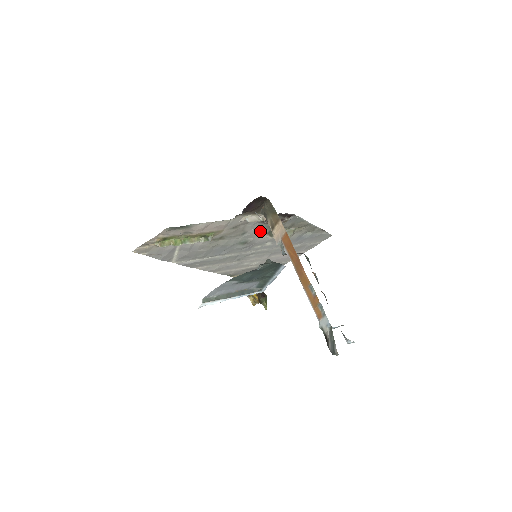
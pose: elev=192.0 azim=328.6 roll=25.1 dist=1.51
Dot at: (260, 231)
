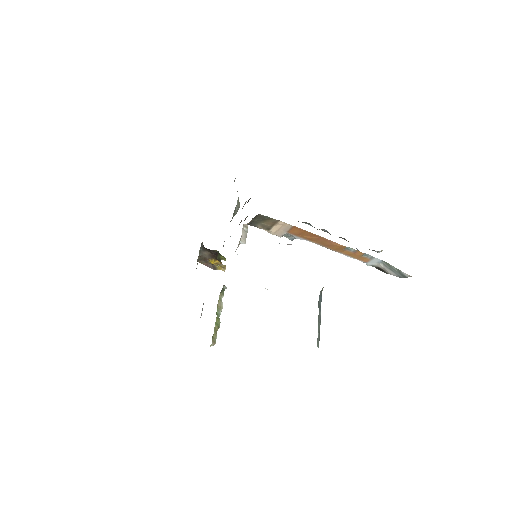
Dot at: occluded
